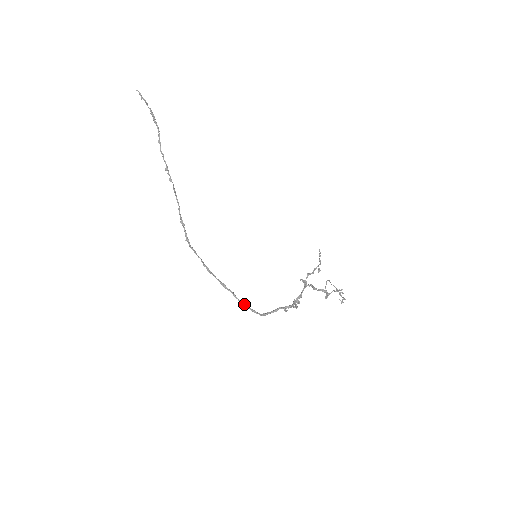
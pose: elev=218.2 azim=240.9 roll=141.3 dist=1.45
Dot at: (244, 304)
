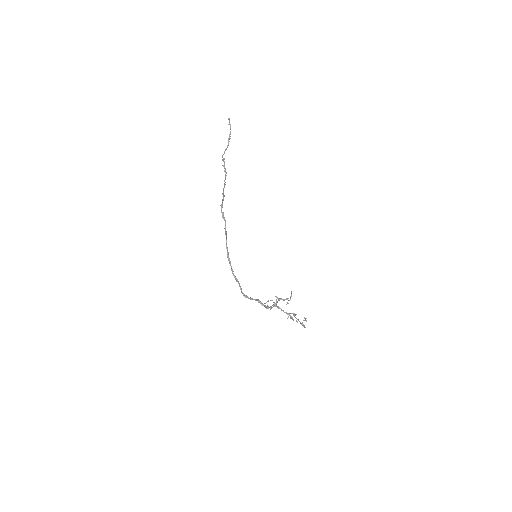
Dot at: occluded
